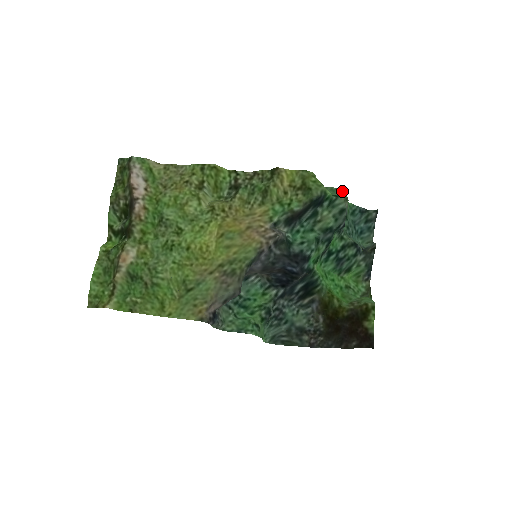
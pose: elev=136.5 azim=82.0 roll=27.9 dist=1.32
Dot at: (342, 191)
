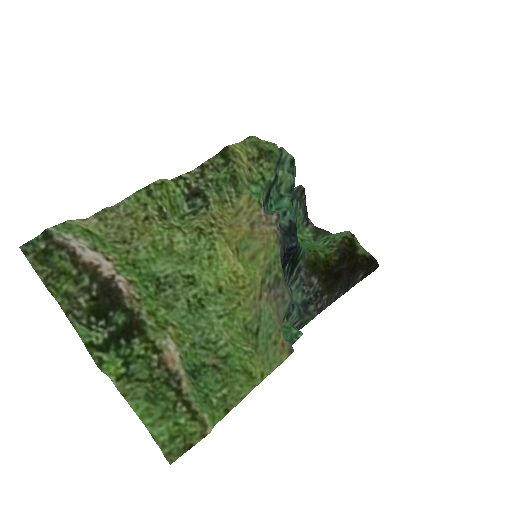
Dot at: occluded
